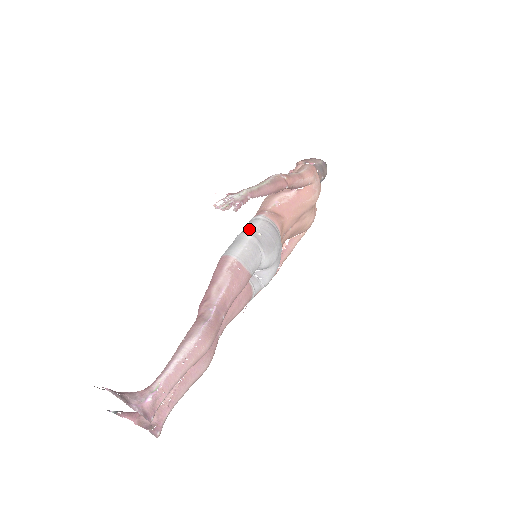
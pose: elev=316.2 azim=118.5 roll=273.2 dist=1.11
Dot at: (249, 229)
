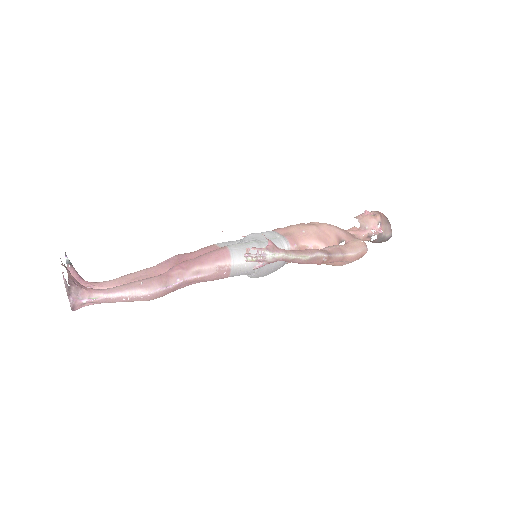
Dot at: occluded
